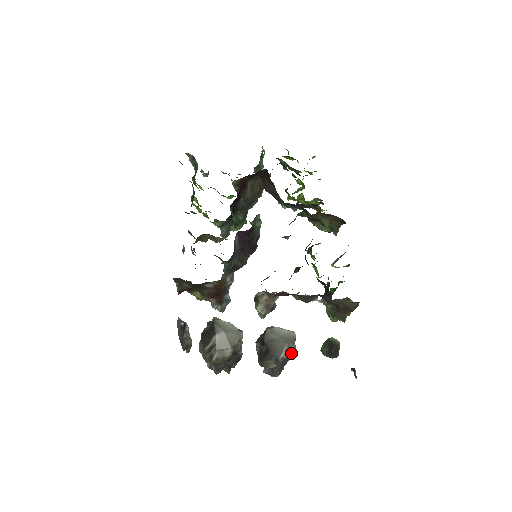
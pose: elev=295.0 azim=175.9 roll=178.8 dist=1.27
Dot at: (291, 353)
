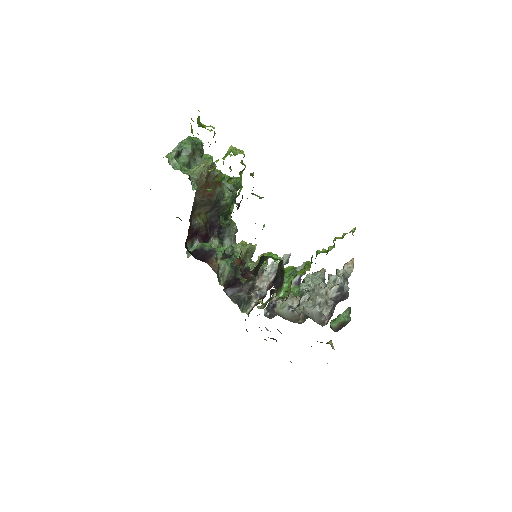
Dot at: (328, 316)
